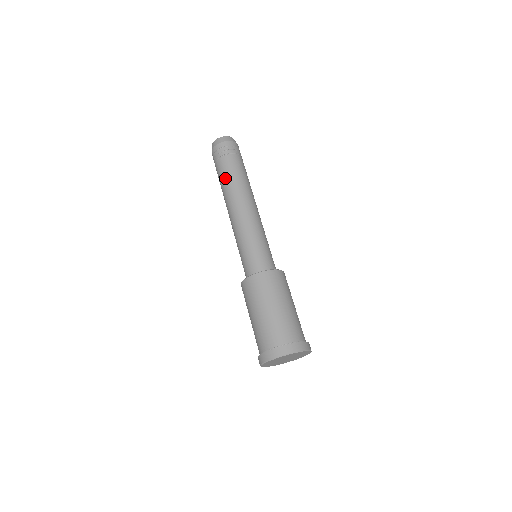
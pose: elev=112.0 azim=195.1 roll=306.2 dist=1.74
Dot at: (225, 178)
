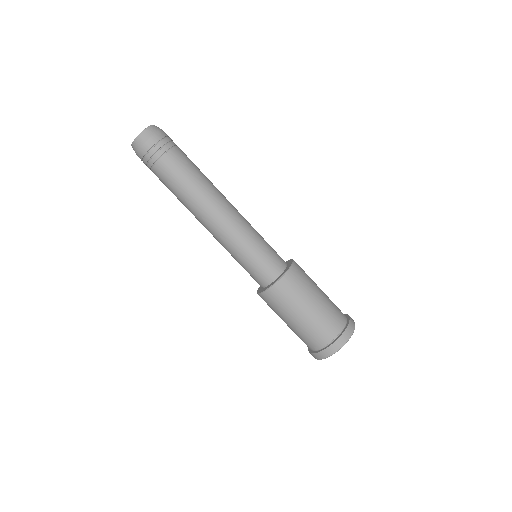
Dot at: (183, 181)
